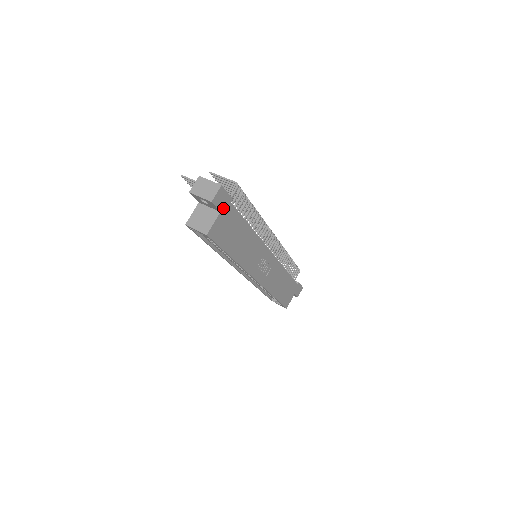
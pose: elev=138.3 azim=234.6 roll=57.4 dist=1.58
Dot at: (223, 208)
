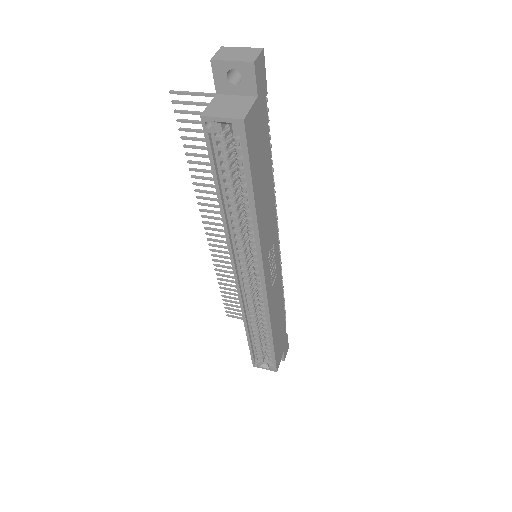
Dot at: (259, 95)
